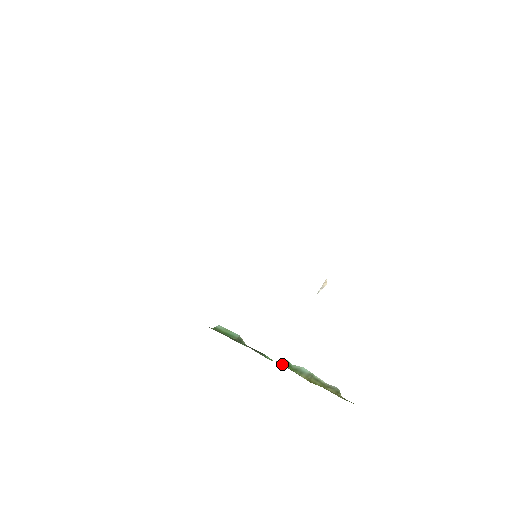
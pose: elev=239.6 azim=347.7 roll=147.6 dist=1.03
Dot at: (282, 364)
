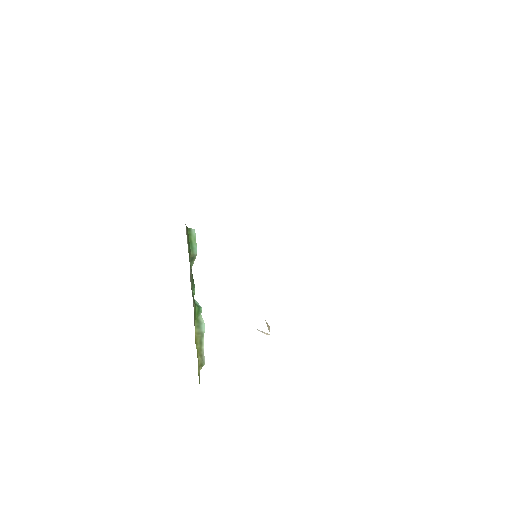
Dot at: (195, 308)
